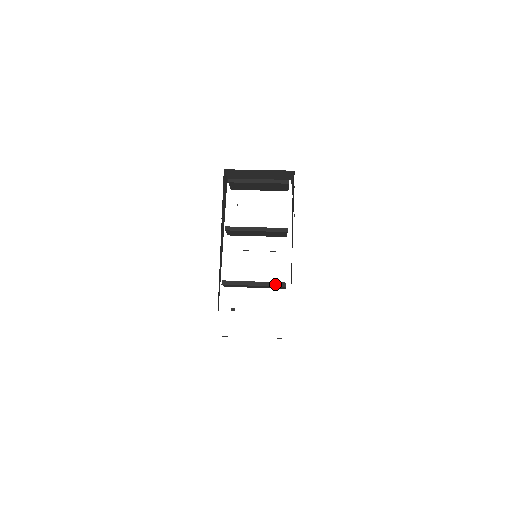
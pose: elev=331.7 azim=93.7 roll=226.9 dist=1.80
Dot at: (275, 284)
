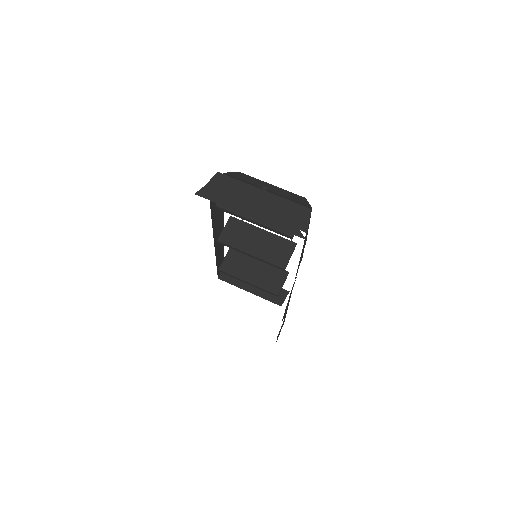
Dot at: (268, 292)
